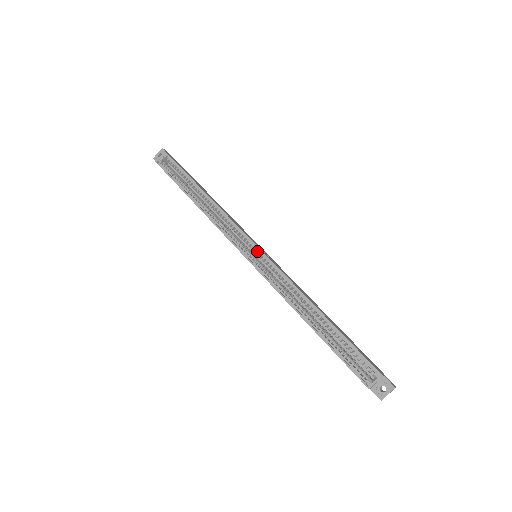
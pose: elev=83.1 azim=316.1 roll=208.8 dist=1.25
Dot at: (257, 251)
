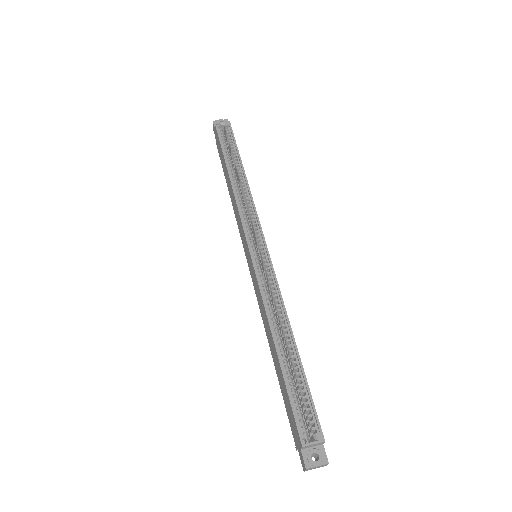
Dot at: (262, 251)
